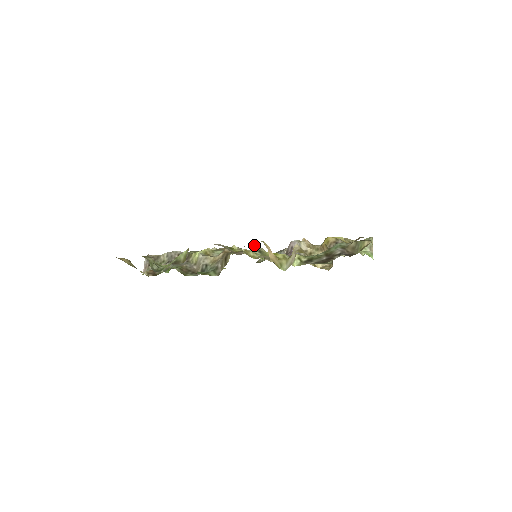
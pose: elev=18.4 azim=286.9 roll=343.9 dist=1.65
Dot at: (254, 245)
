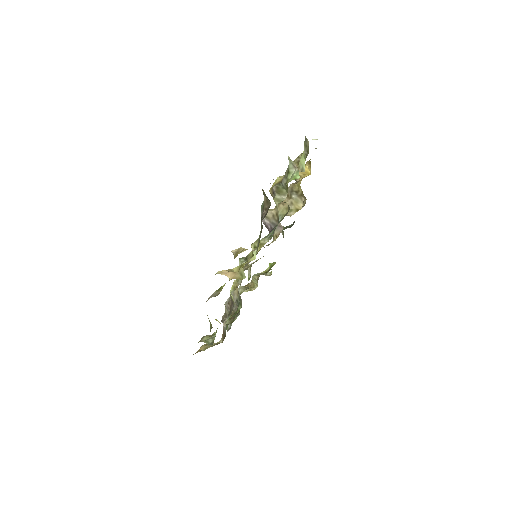
Dot at: occluded
